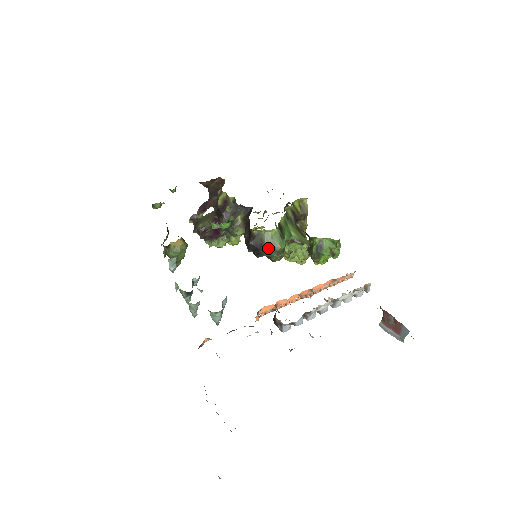
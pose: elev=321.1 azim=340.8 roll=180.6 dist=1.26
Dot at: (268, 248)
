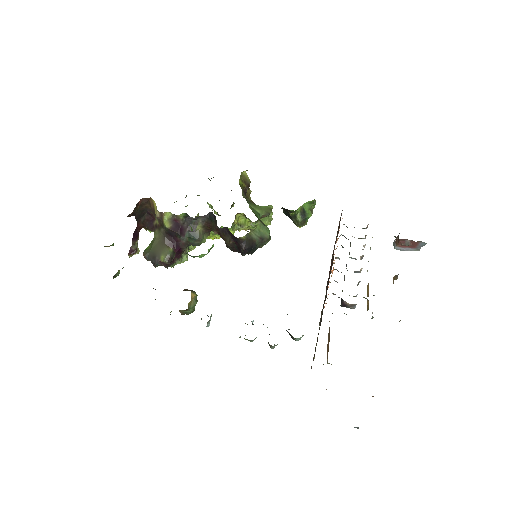
Dot at: (261, 242)
